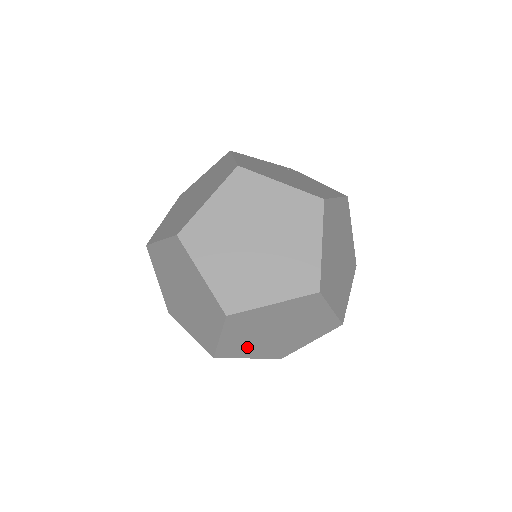
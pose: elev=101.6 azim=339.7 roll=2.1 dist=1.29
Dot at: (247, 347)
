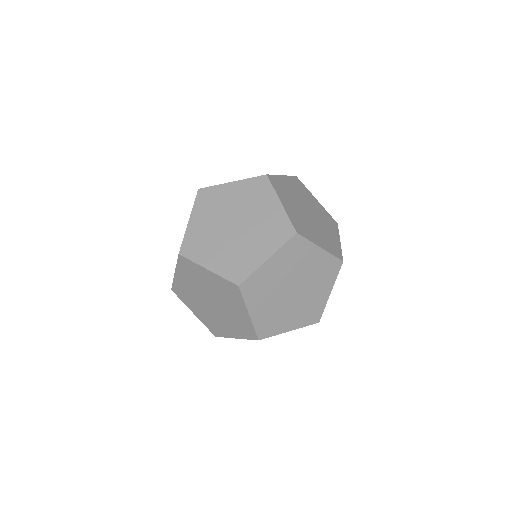
Dot at: (192, 300)
